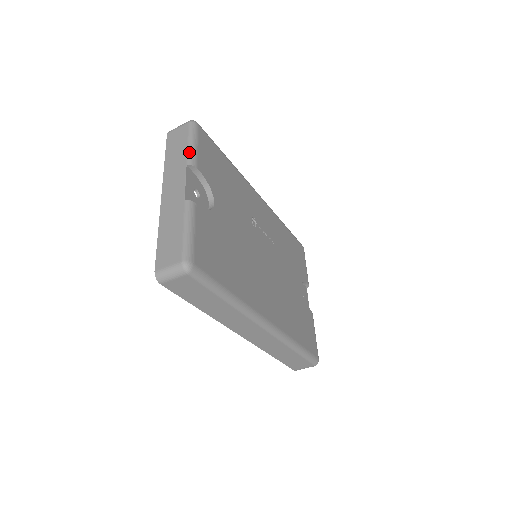
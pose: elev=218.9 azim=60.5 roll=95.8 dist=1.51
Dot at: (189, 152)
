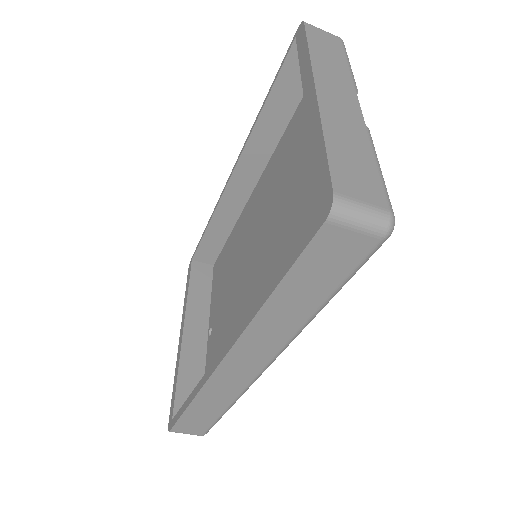
Dot at: (352, 72)
